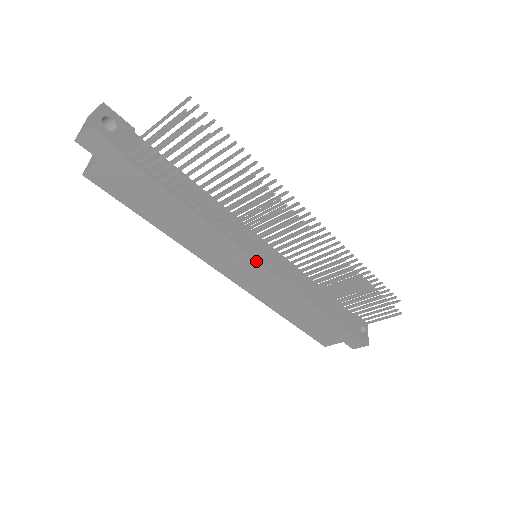
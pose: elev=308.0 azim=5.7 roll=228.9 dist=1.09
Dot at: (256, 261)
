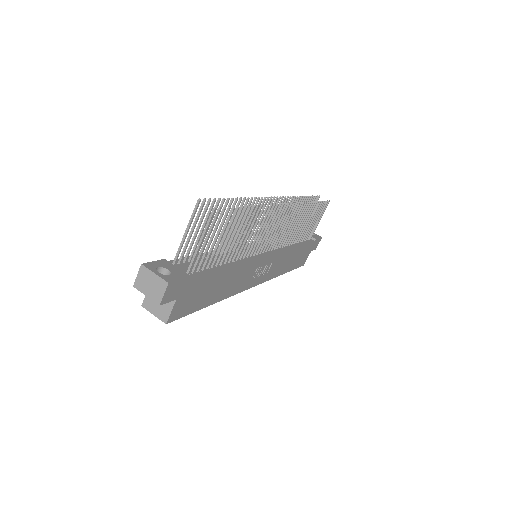
Dot at: (266, 257)
